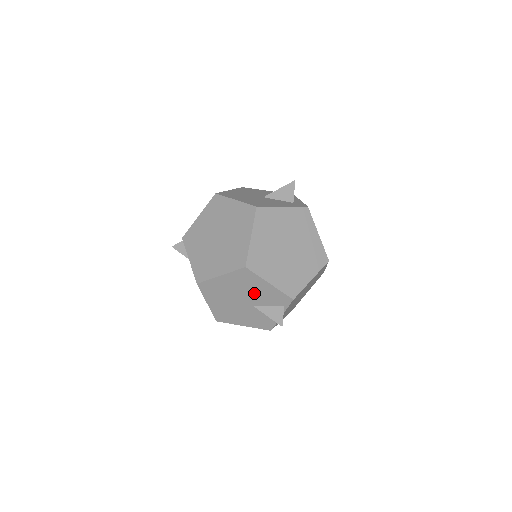
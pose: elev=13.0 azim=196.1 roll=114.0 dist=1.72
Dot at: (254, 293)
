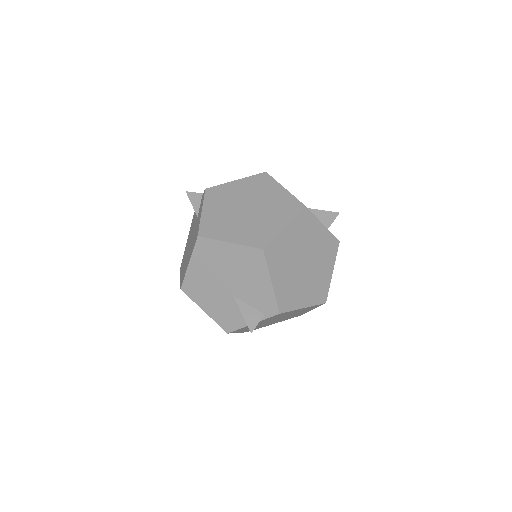
Dot at: (247, 282)
